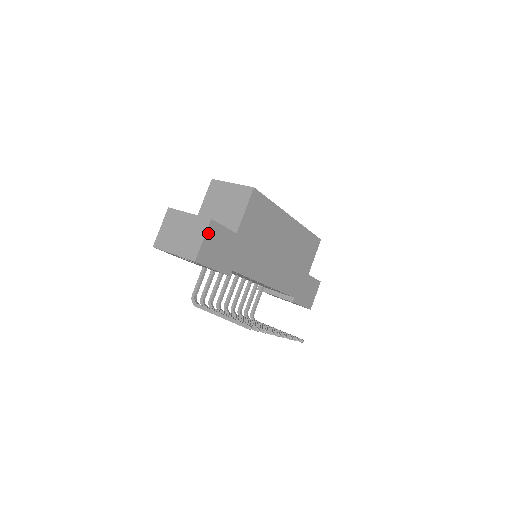
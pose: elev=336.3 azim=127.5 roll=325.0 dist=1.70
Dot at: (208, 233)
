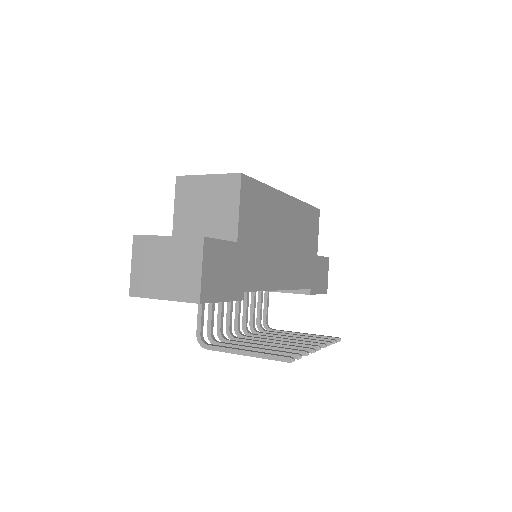
Dot at: (205, 257)
